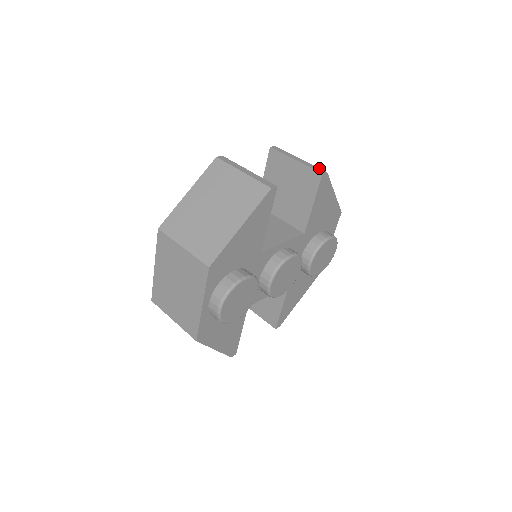
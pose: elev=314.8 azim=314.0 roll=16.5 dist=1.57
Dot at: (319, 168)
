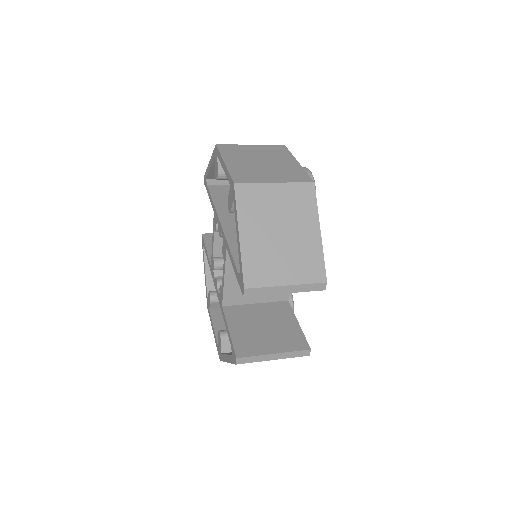
Dot at: occluded
